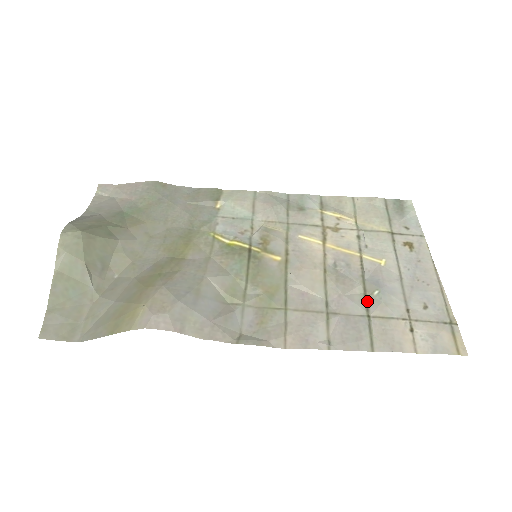
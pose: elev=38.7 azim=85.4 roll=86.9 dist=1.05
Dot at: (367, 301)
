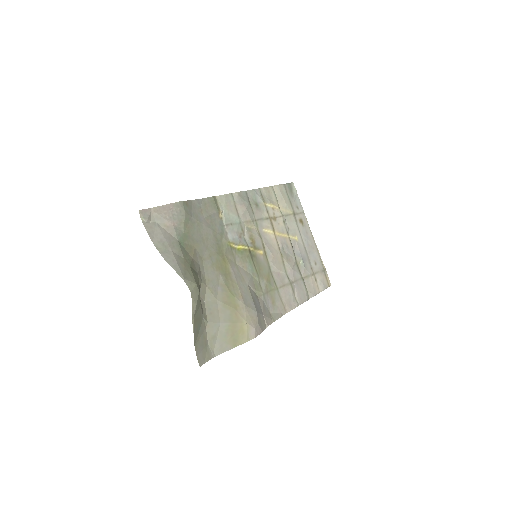
Dot at: (299, 268)
